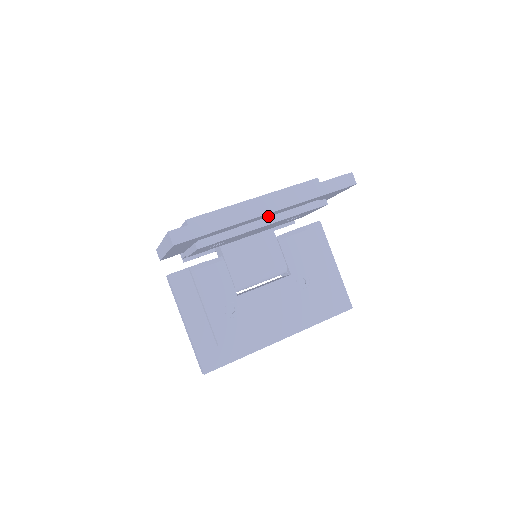
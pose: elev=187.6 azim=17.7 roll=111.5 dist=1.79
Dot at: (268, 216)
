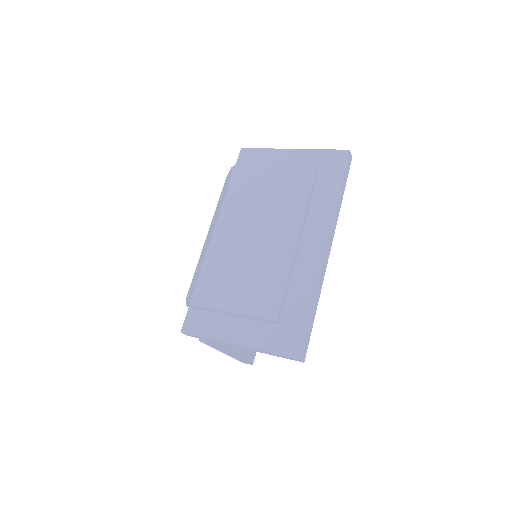
Dot at: occluded
